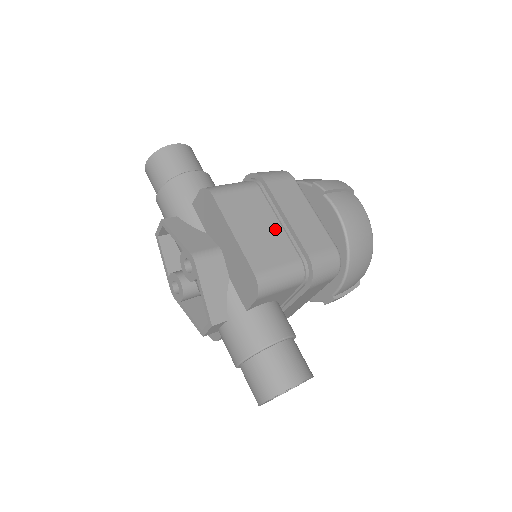
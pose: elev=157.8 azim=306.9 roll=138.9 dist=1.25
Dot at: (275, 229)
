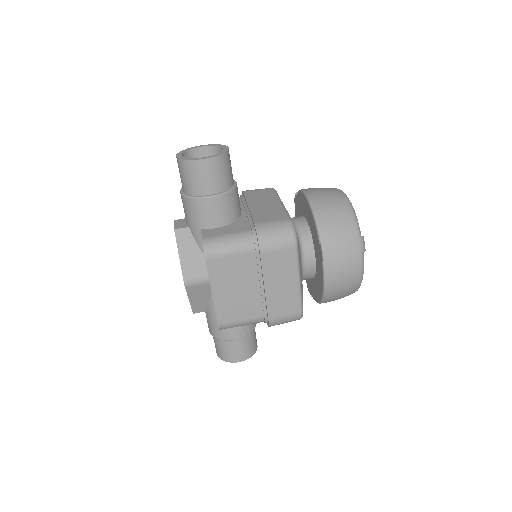
Dot at: (253, 291)
